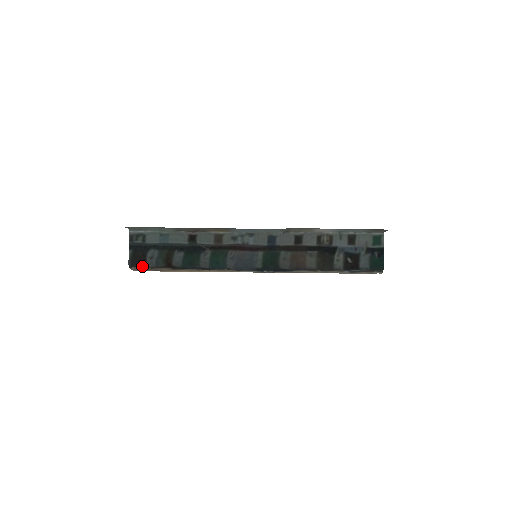
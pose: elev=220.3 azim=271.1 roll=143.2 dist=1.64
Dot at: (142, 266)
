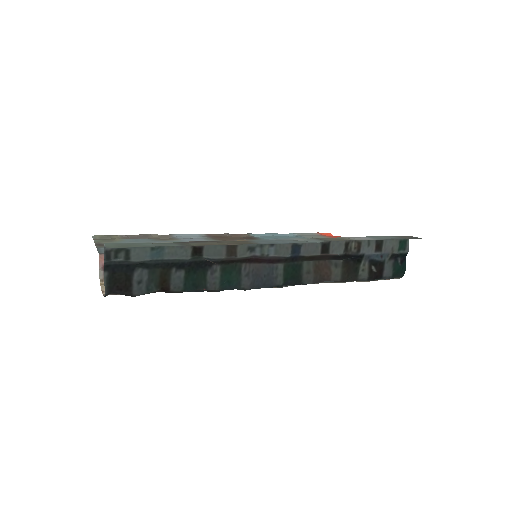
Dot at: (125, 294)
